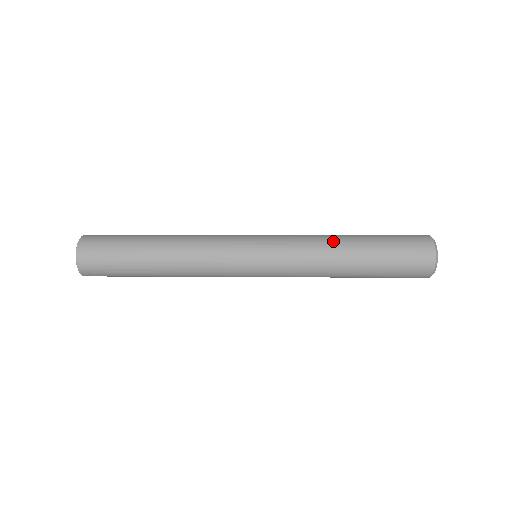
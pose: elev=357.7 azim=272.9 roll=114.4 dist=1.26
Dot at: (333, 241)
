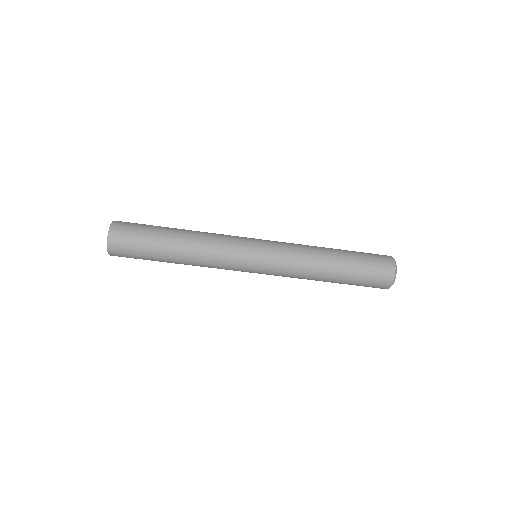
Dot at: occluded
